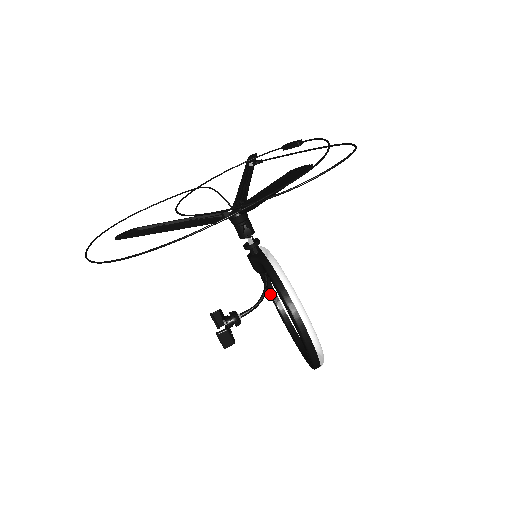
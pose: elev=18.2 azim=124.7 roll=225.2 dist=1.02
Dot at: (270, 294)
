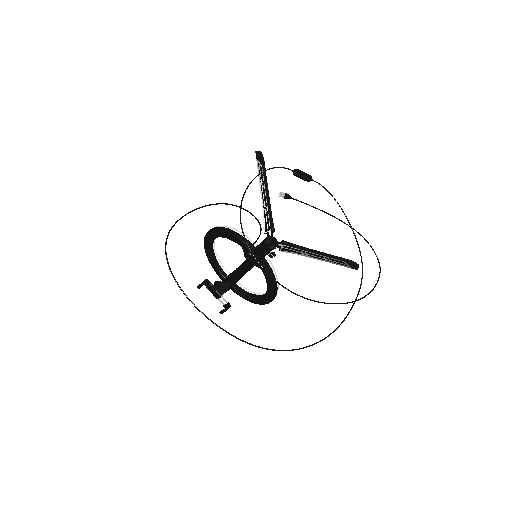
Dot at: (212, 241)
